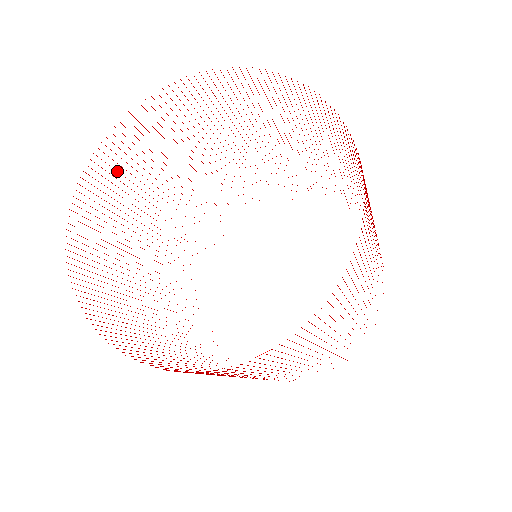
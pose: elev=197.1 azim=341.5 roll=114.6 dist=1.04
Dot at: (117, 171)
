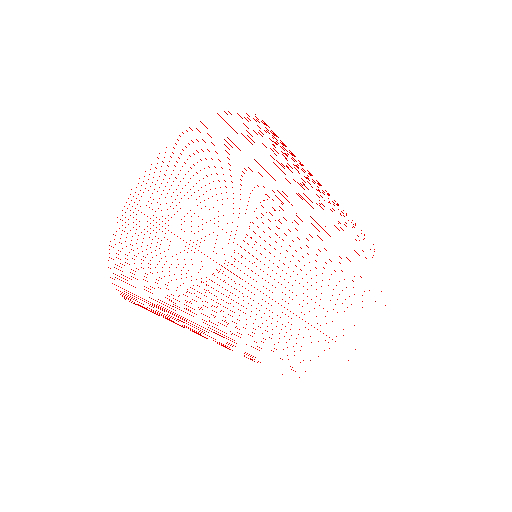
Dot at: occluded
